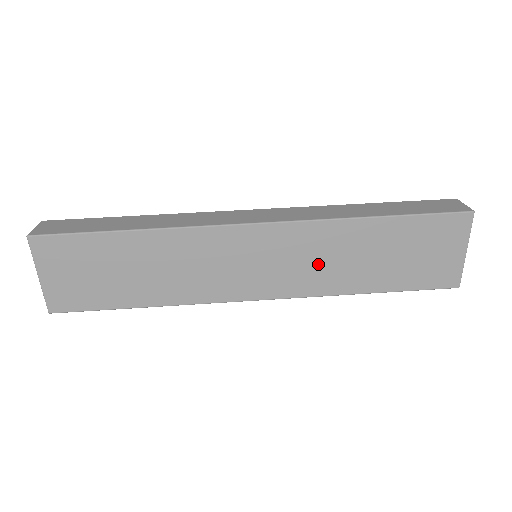
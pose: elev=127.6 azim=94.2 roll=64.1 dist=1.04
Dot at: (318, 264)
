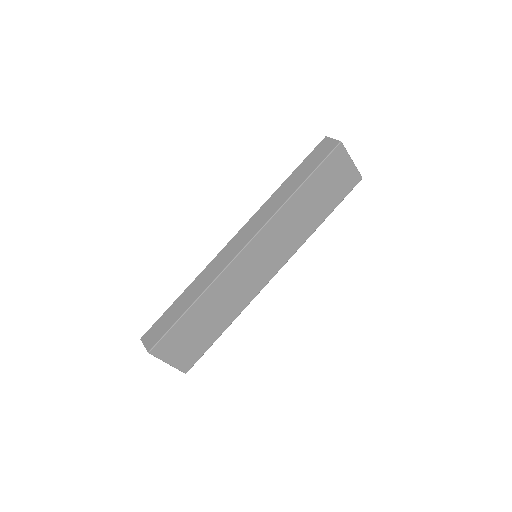
Dot at: (289, 233)
